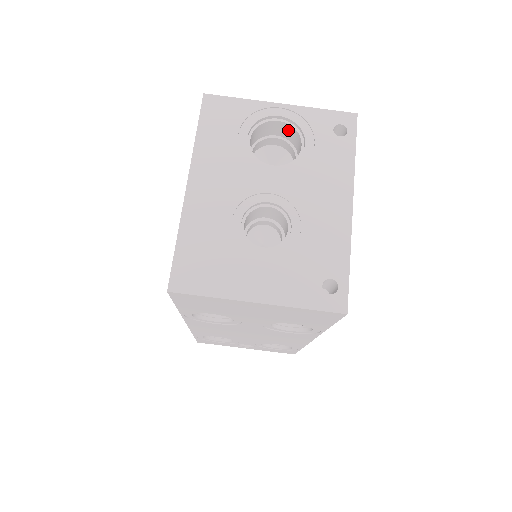
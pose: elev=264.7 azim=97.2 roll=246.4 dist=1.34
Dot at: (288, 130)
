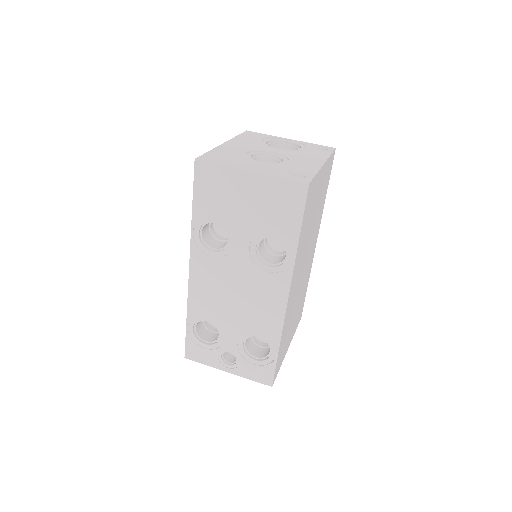
Dot at: occluded
